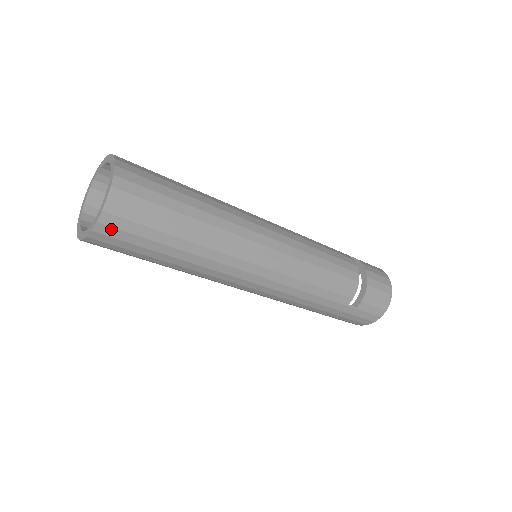
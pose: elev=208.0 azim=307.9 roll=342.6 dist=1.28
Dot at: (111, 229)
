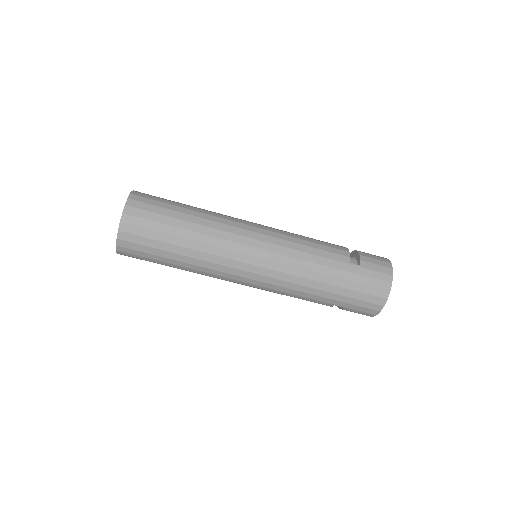
Dot at: (135, 210)
